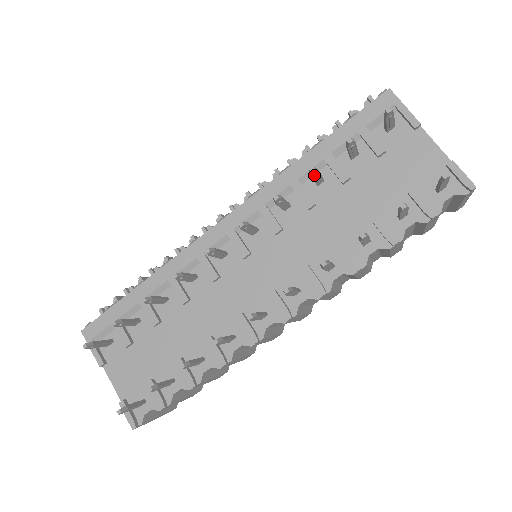
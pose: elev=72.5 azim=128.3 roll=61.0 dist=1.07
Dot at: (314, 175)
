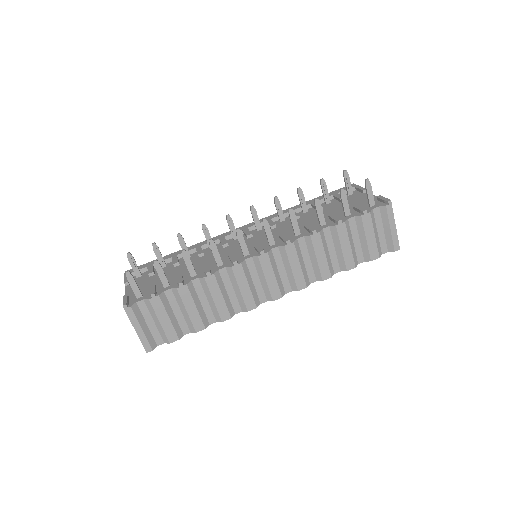
Dot at: (300, 194)
